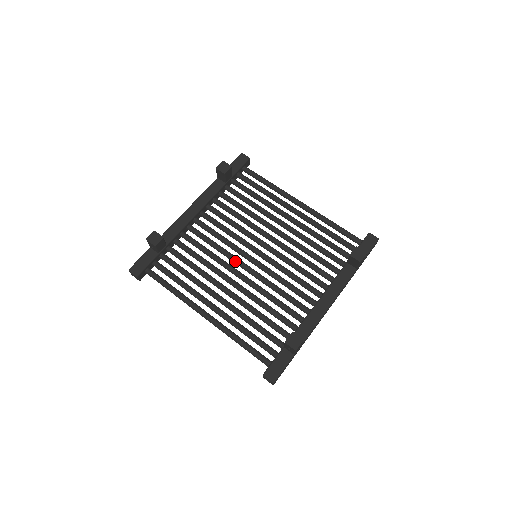
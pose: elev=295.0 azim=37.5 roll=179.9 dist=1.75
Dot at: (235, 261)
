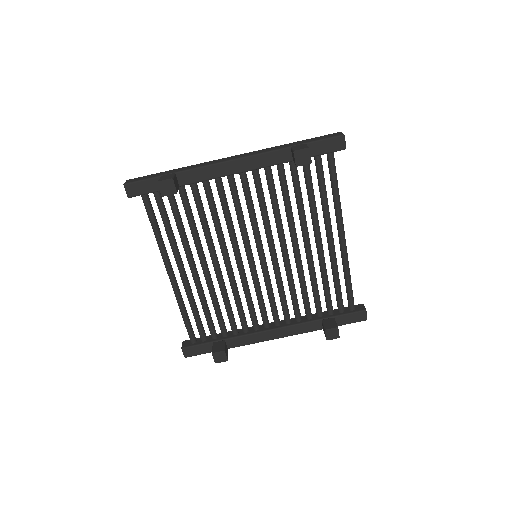
Dot at: (233, 248)
